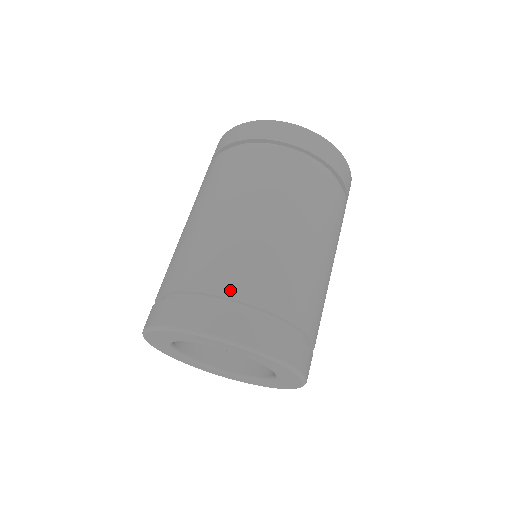
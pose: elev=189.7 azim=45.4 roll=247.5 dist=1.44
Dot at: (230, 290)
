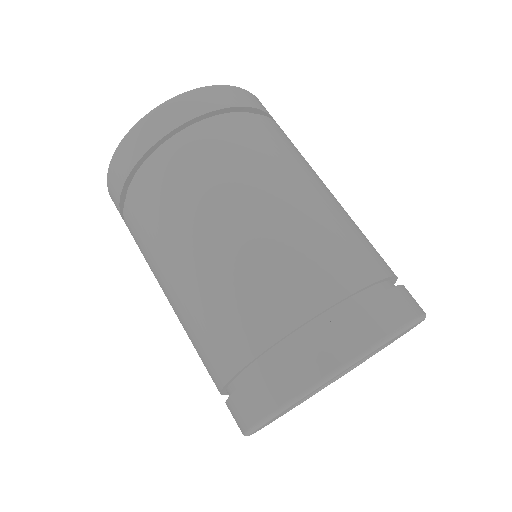
Dot at: (238, 358)
